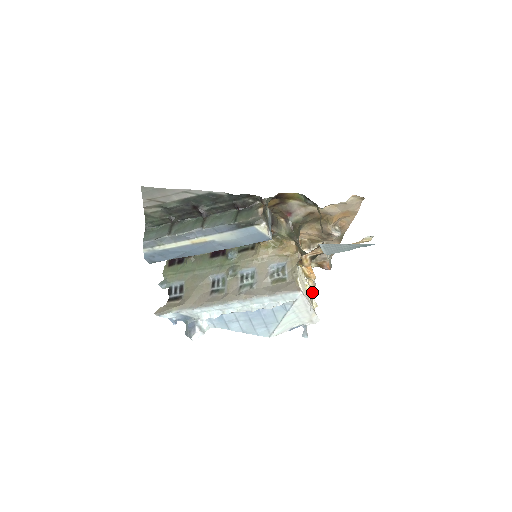
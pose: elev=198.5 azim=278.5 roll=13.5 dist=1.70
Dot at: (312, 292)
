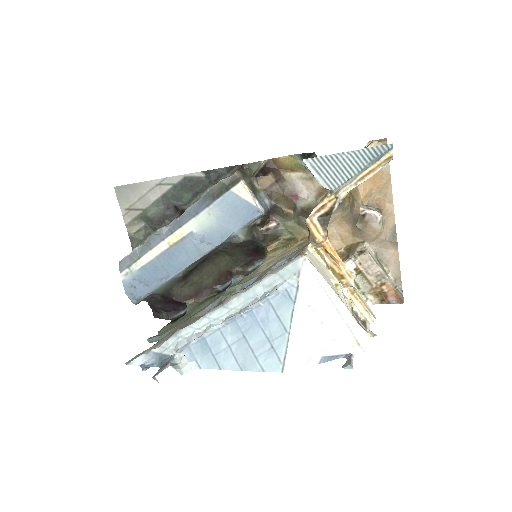
Dot at: (367, 323)
